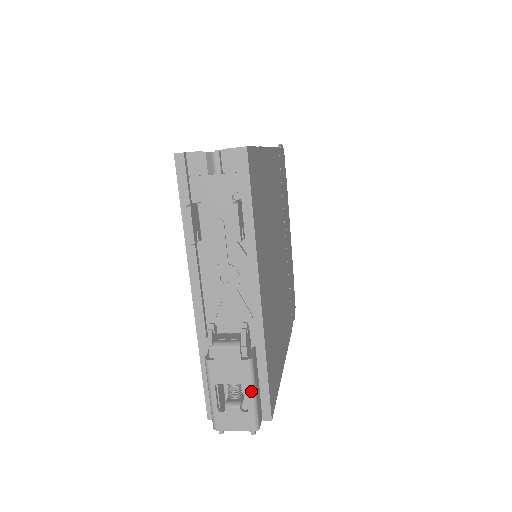
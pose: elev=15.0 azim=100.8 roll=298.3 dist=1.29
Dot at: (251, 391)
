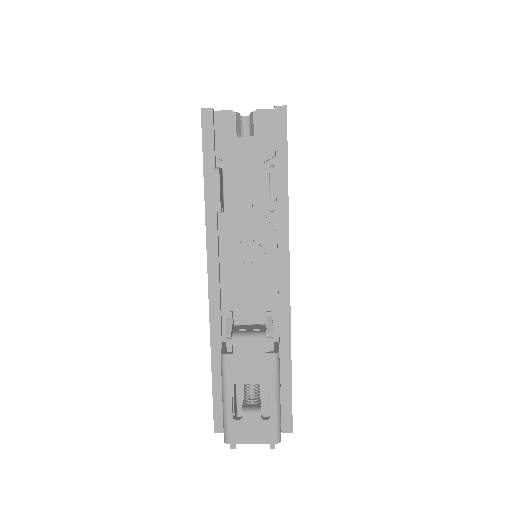
Dot at: (275, 393)
